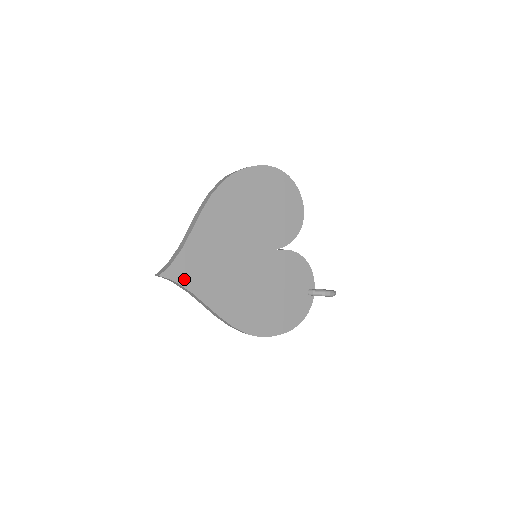
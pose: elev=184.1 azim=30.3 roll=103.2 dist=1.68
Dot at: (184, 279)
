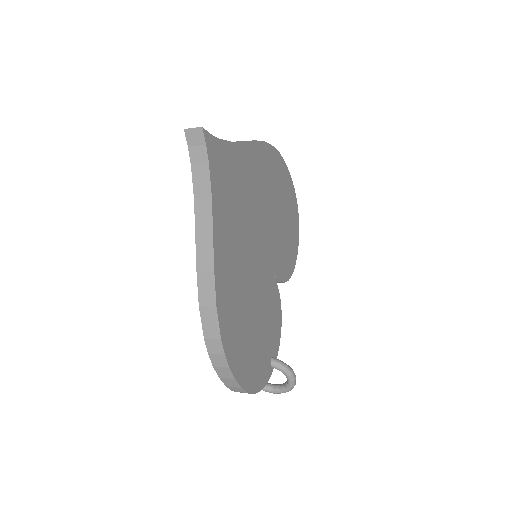
Dot at: (215, 172)
